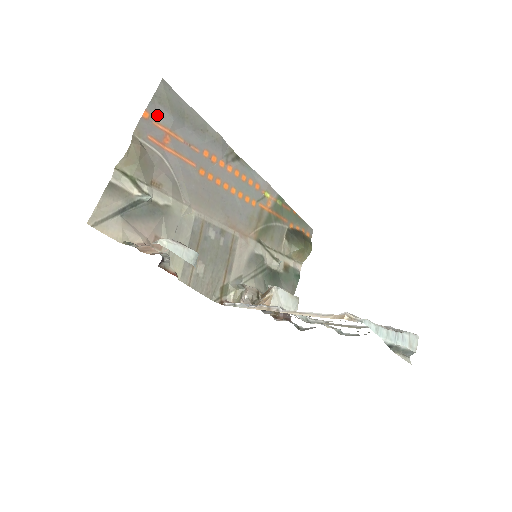
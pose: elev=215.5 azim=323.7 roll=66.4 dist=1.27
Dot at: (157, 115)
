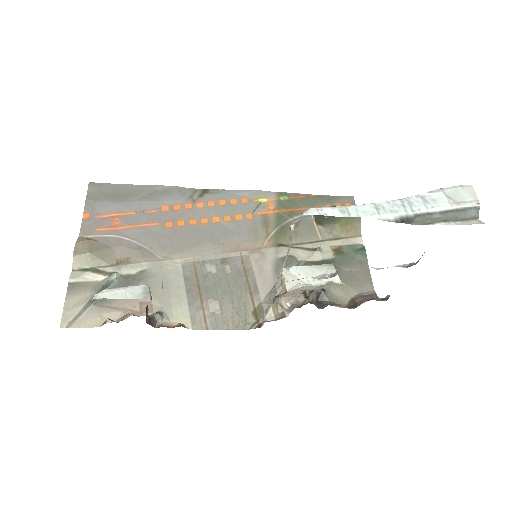
Dot at: (97, 210)
